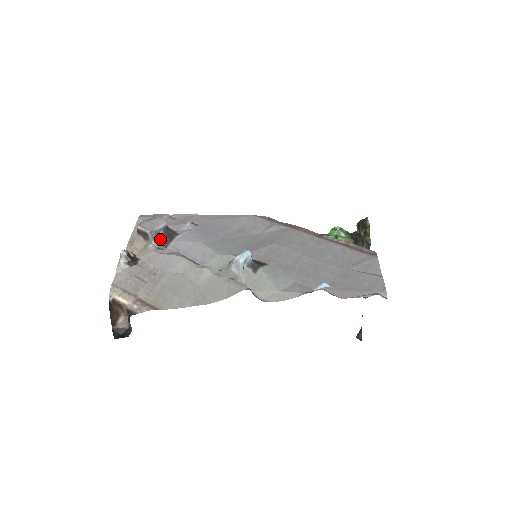
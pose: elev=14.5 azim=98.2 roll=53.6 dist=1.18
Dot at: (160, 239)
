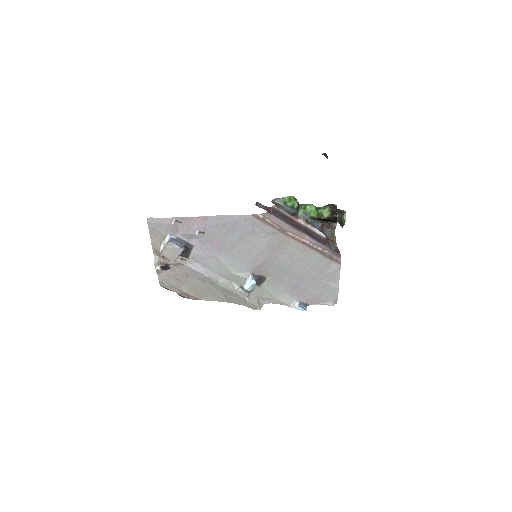
Dot at: (181, 255)
